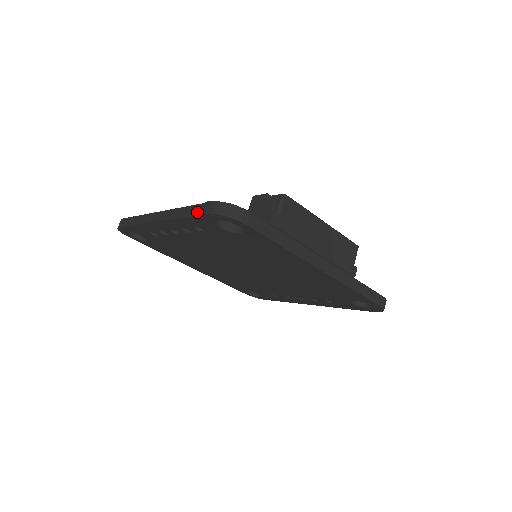
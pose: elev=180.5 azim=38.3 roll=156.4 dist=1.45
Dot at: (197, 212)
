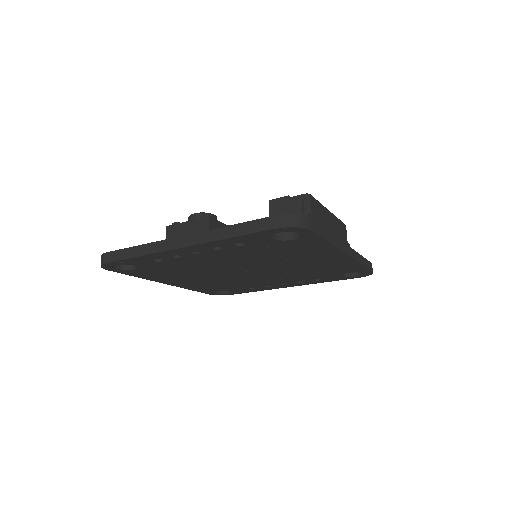
Dot at: (255, 229)
